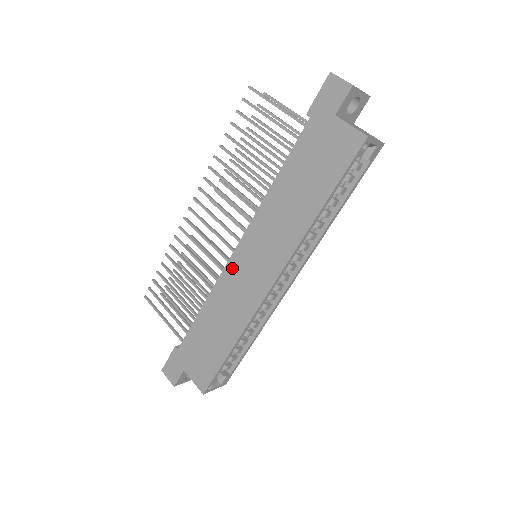
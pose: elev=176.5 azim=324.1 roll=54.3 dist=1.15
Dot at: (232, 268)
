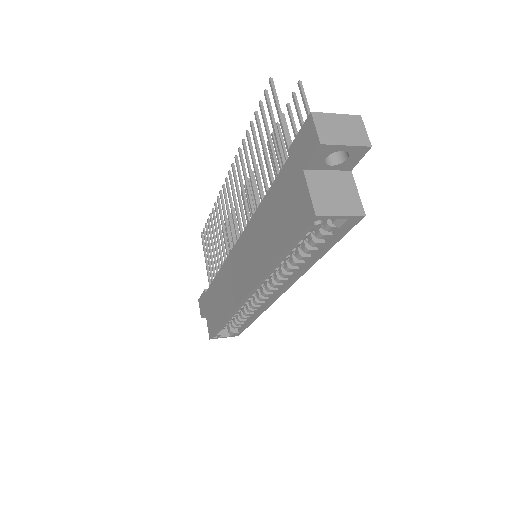
Dot at: (232, 259)
